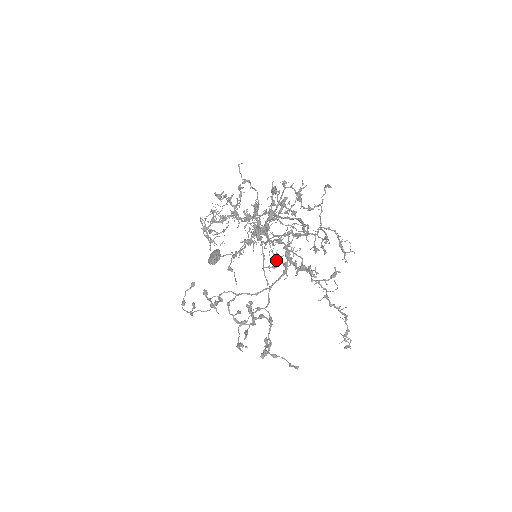
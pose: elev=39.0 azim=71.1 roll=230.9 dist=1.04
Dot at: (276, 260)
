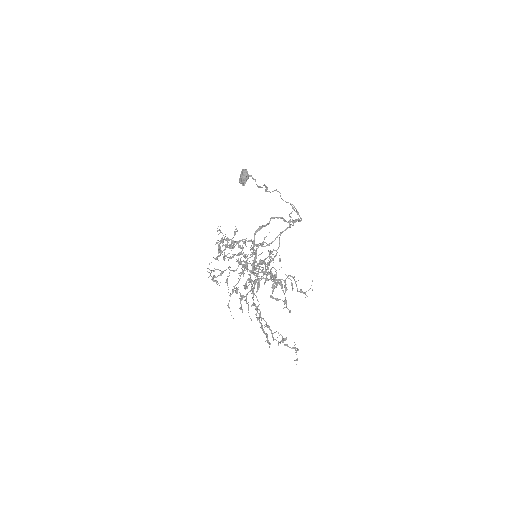
Dot at: occluded
